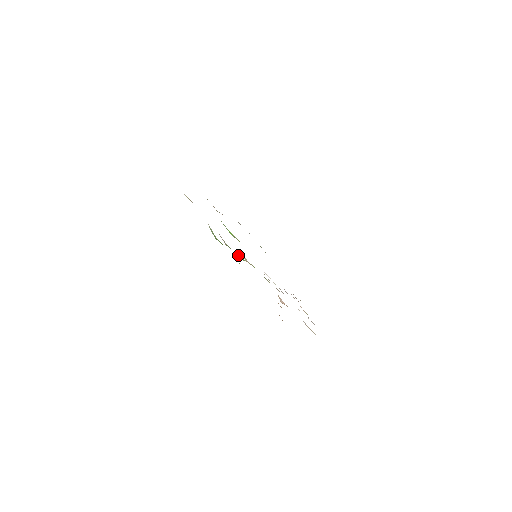
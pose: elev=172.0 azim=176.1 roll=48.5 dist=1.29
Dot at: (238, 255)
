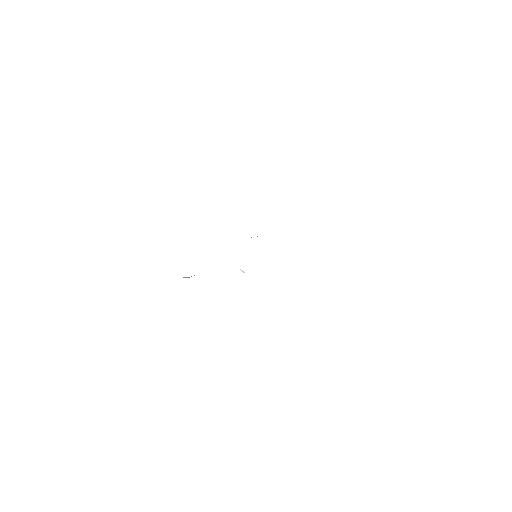
Dot at: occluded
